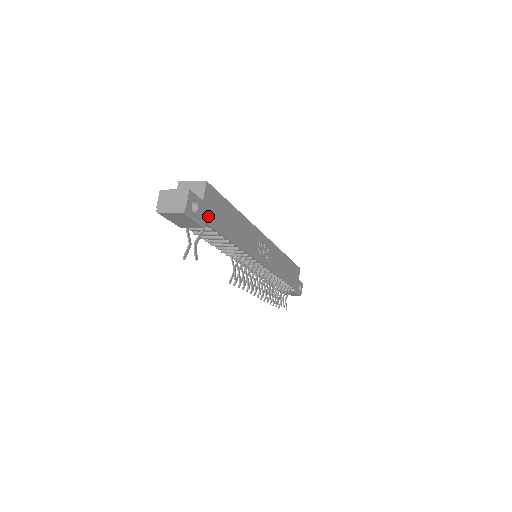
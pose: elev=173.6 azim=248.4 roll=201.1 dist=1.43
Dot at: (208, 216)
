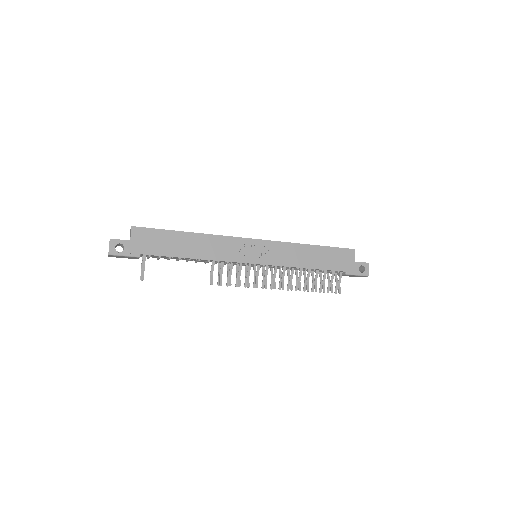
Dot at: (141, 249)
